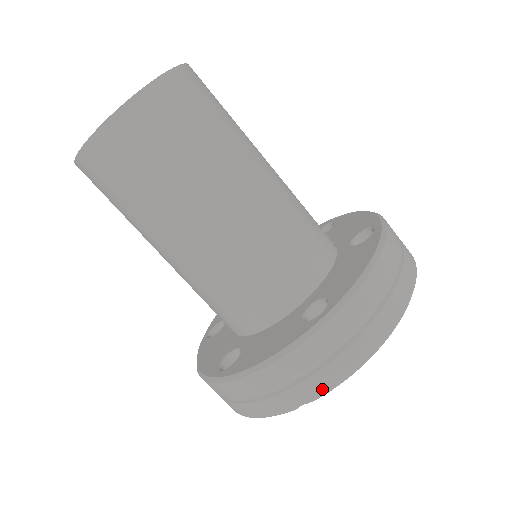
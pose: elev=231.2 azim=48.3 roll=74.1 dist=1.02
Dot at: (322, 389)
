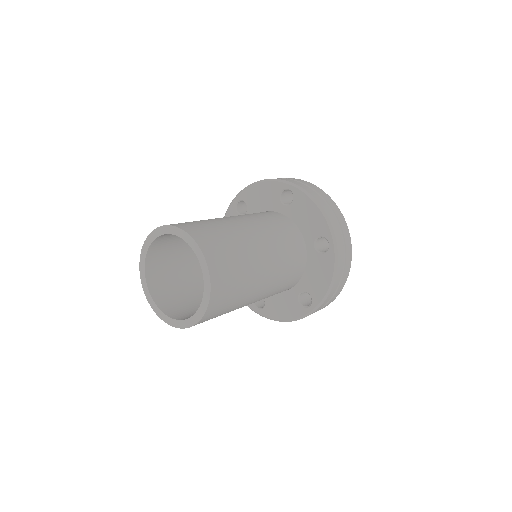
Dot at: occluded
